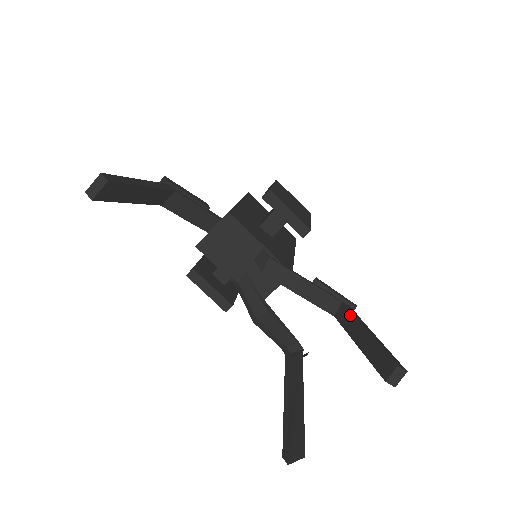
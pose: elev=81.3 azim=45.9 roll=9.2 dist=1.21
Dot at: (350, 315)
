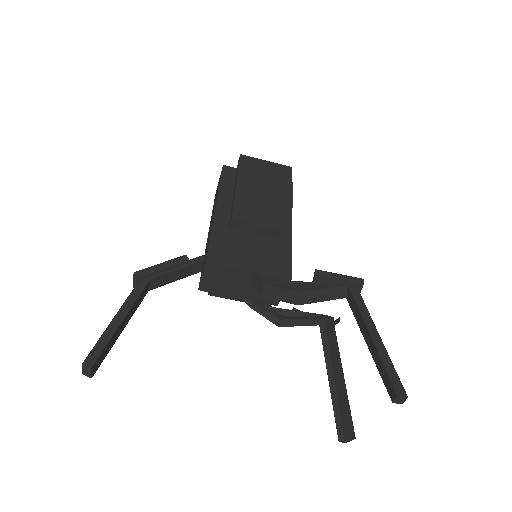
Dot at: (356, 308)
